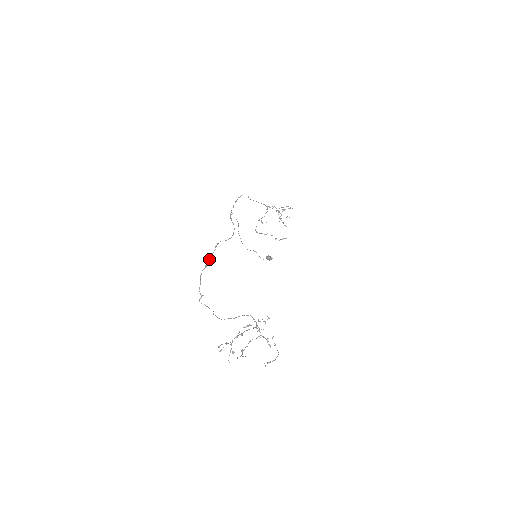
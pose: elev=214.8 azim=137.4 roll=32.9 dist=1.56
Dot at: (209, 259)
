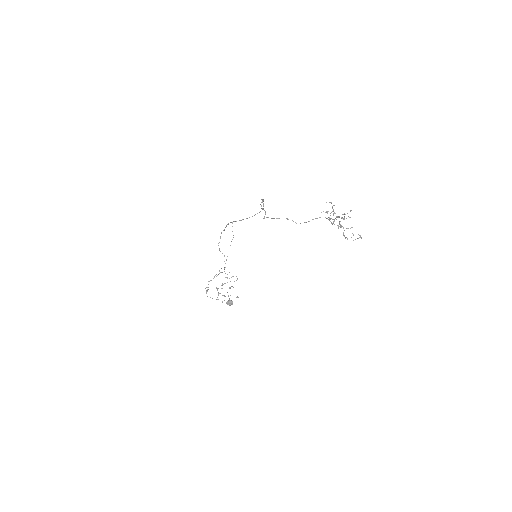
Dot at: (263, 200)
